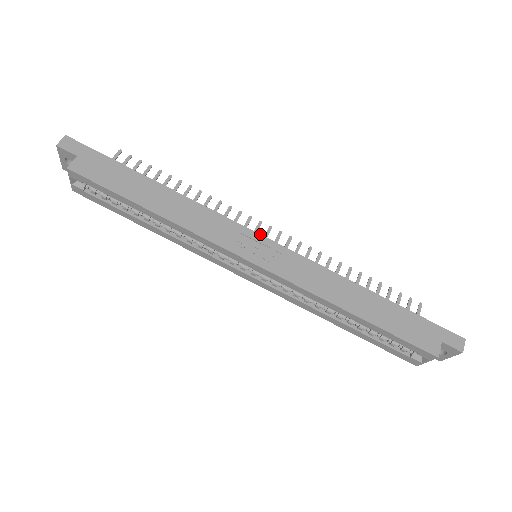
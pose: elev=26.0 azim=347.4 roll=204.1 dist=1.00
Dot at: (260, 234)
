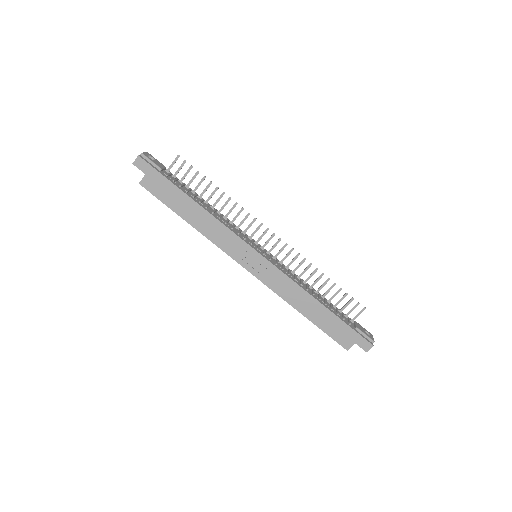
Dot at: (257, 251)
